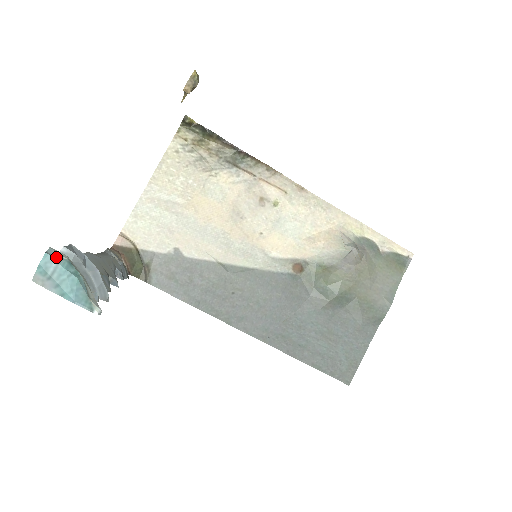
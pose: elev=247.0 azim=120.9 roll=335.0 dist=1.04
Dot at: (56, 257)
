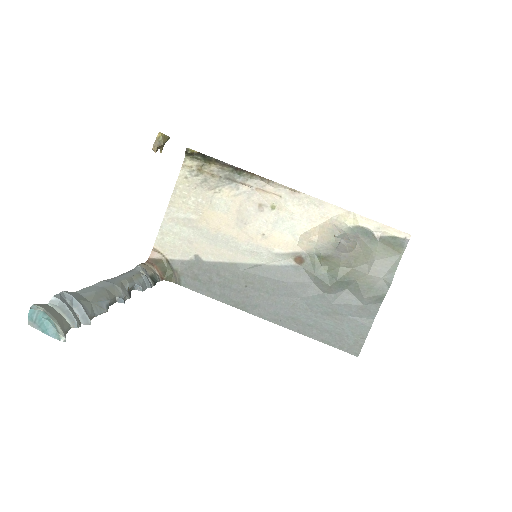
Dot at: (36, 310)
